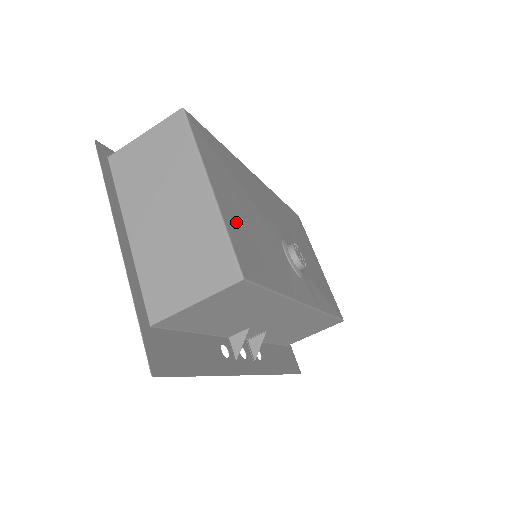
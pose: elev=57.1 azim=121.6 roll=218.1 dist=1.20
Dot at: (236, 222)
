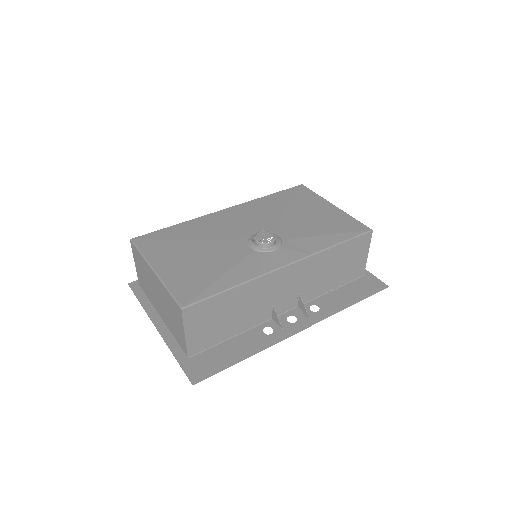
Dot at: (180, 274)
